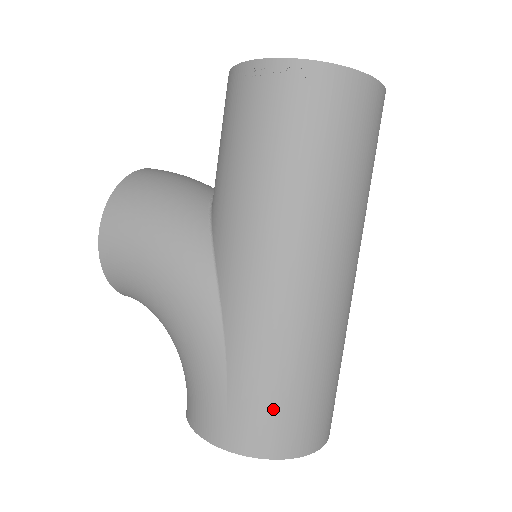
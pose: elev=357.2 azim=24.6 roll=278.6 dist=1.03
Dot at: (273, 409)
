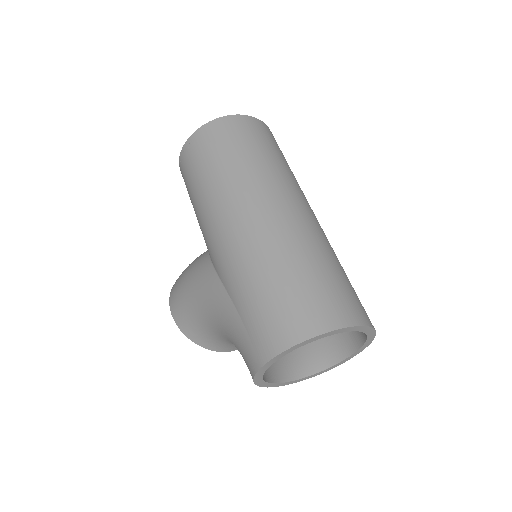
Dot at: (271, 310)
